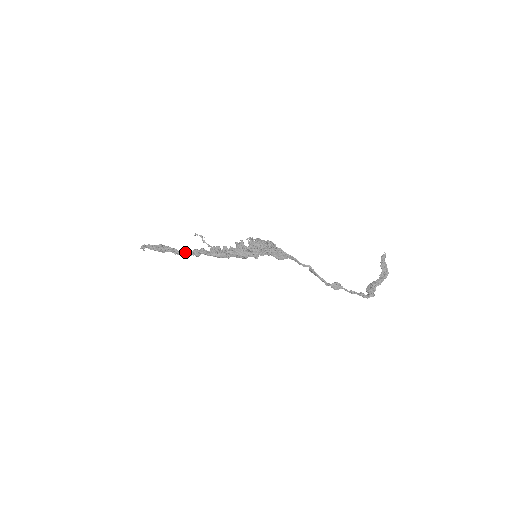
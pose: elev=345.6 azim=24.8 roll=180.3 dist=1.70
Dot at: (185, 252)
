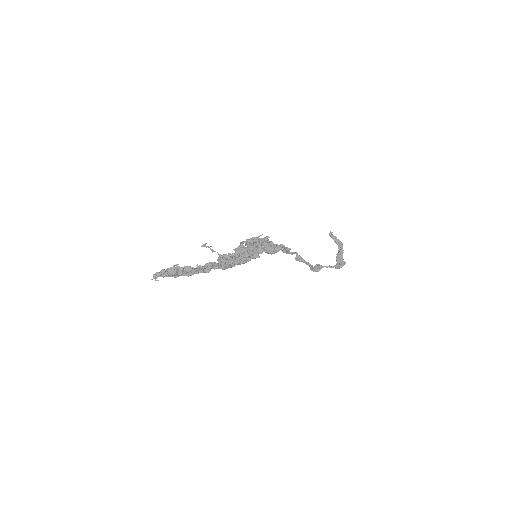
Dot at: (199, 268)
